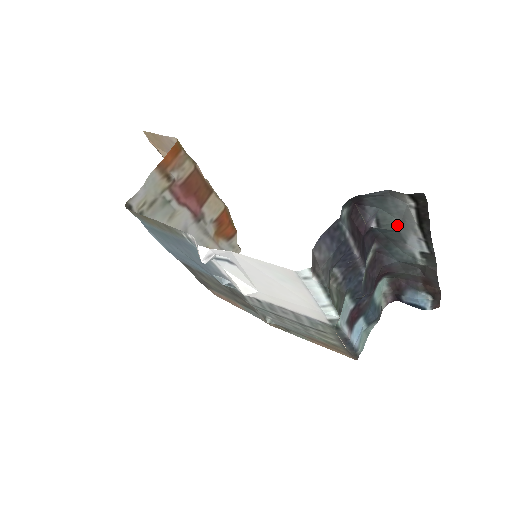
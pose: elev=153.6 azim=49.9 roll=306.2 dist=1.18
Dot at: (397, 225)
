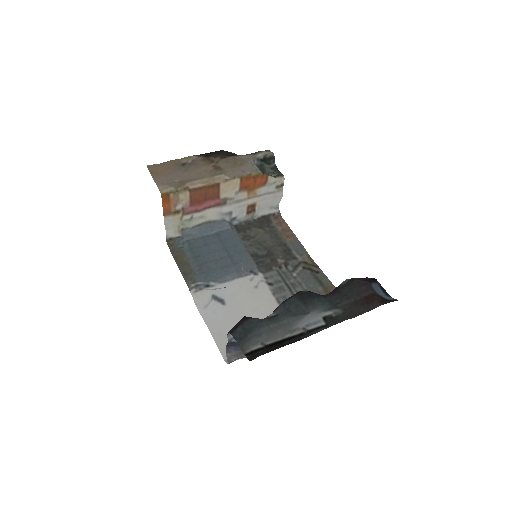
Dot at: (284, 320)
